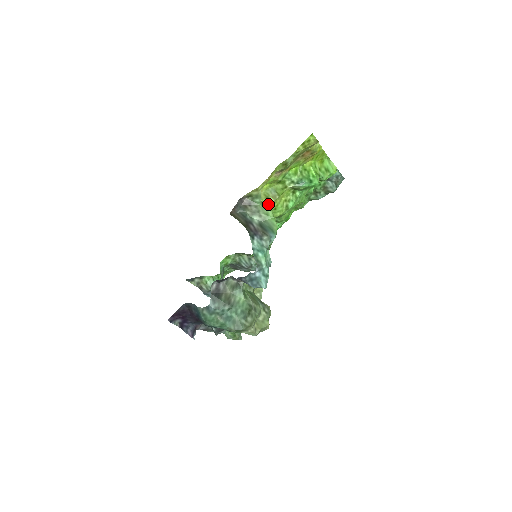
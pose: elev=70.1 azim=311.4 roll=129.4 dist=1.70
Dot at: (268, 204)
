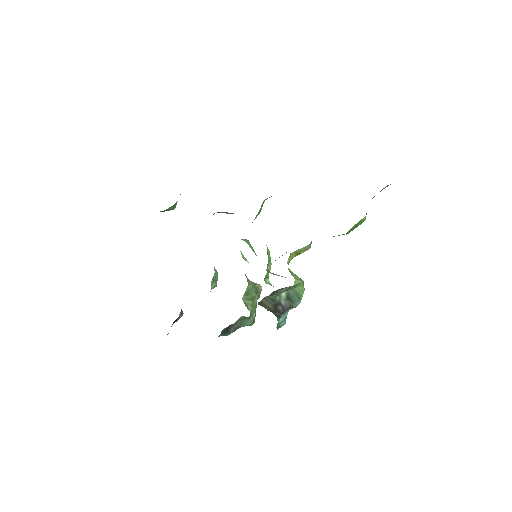
Dot at: occluded
